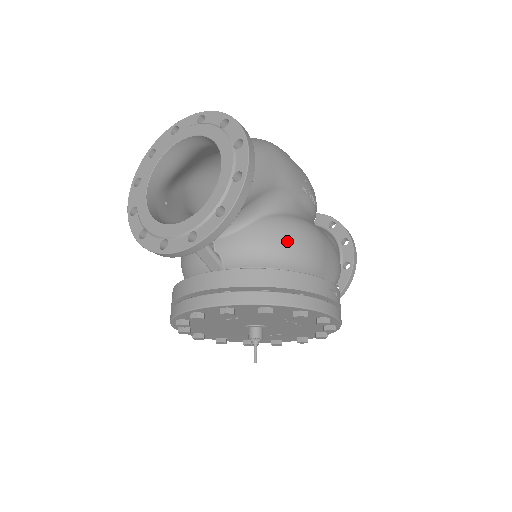
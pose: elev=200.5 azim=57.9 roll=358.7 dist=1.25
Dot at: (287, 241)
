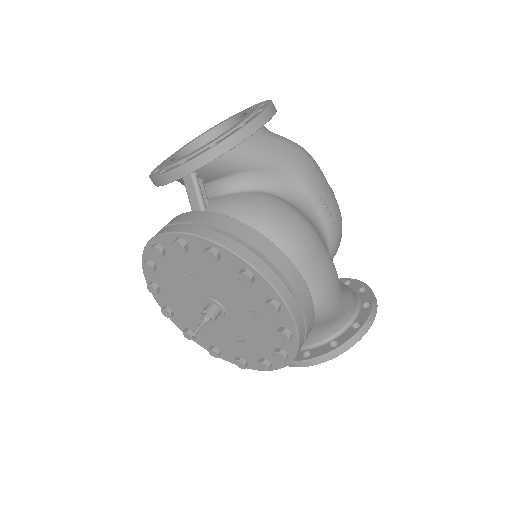
Dot at: (273, 215)
